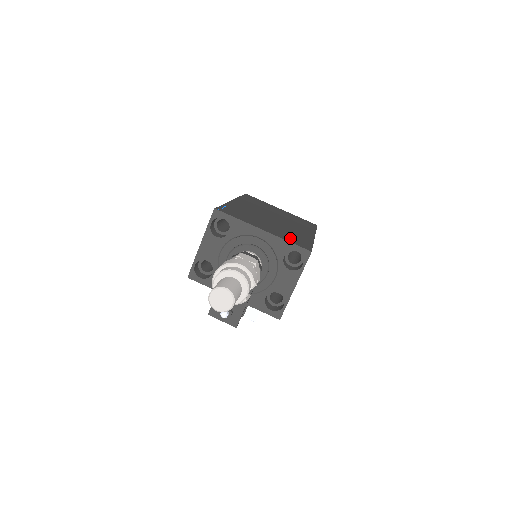
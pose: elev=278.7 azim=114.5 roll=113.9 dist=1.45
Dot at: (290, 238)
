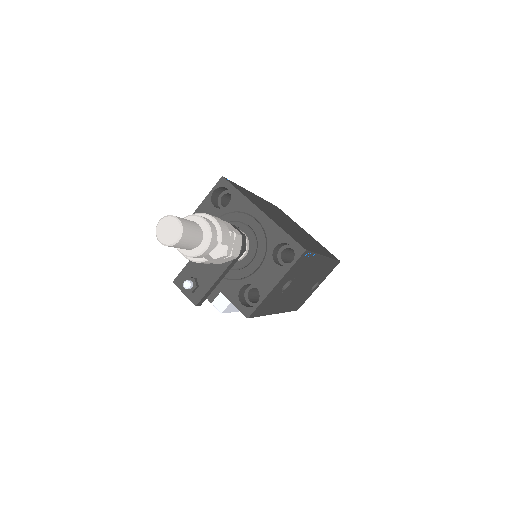
Dot at: (290, 233)
